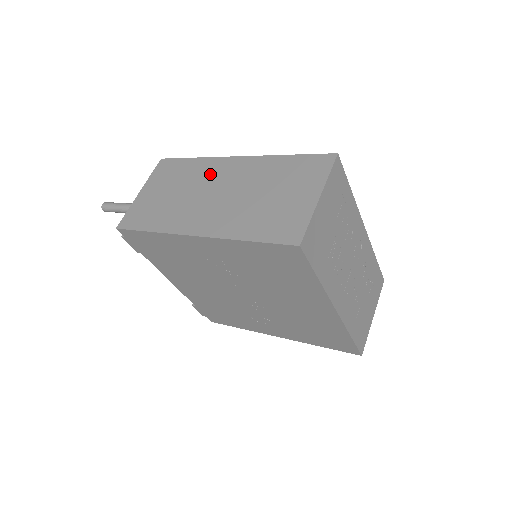
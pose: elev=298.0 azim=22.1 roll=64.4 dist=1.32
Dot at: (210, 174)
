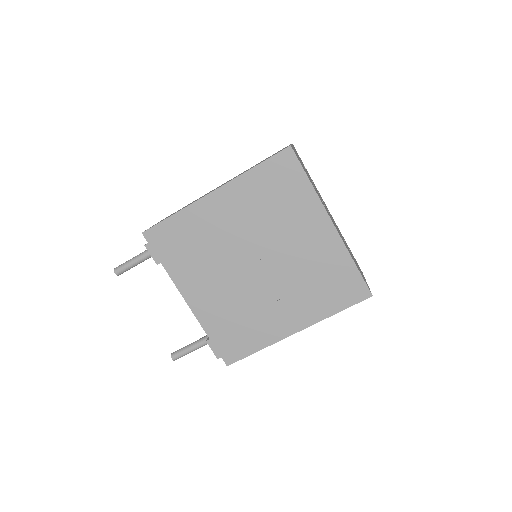
Dot at: occluded
